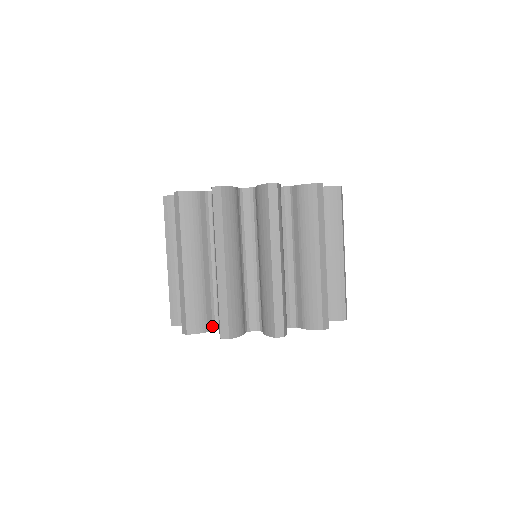
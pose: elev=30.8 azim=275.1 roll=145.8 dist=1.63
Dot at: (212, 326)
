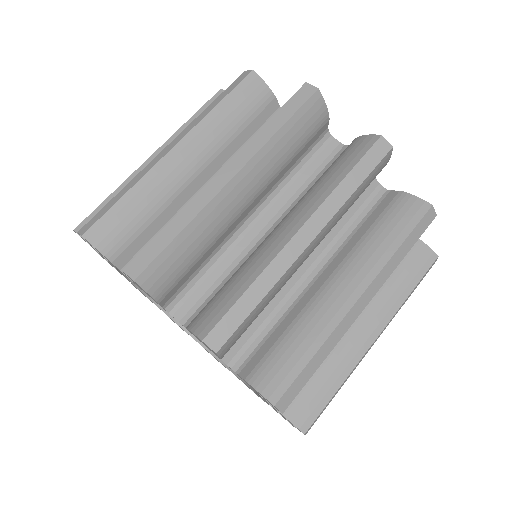
Dot at: (168, 299)
